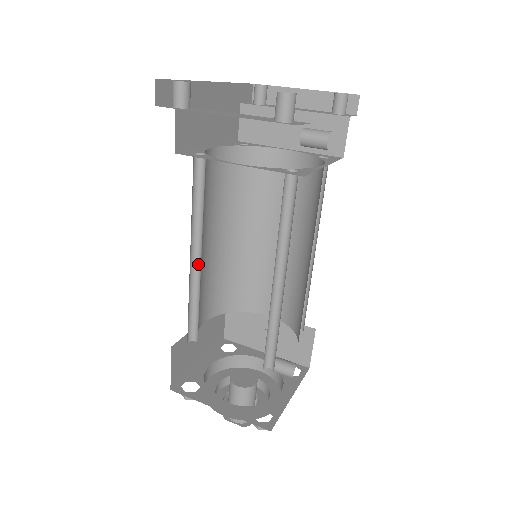
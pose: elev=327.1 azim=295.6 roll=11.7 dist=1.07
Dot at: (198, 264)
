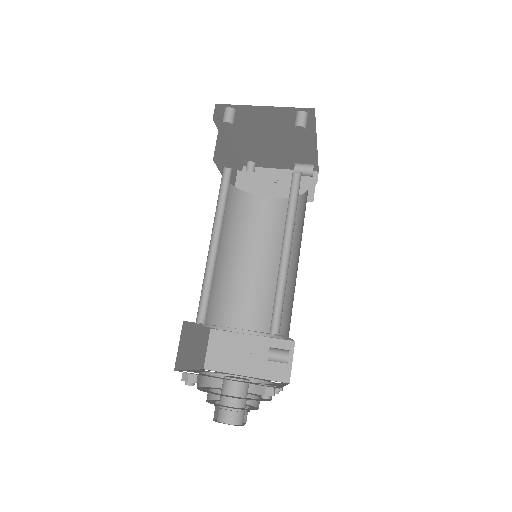
Dot at: (214, 250)
